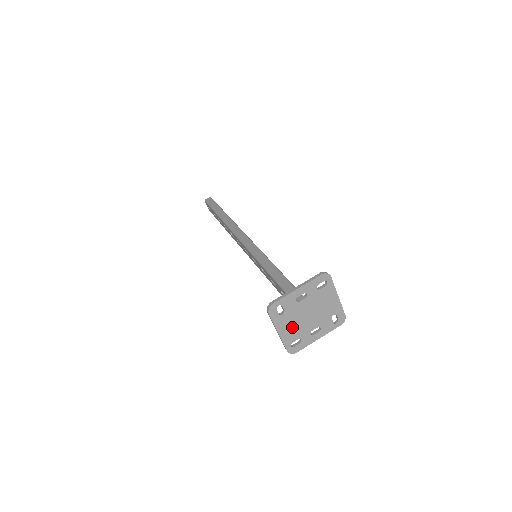
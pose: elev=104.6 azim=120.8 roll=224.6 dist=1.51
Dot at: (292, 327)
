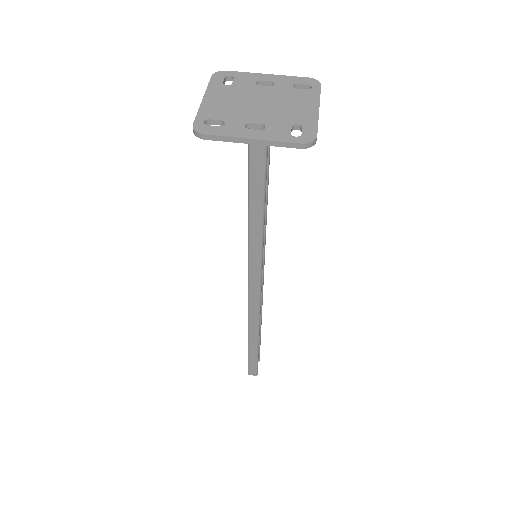
Dot at: (226, 104)
